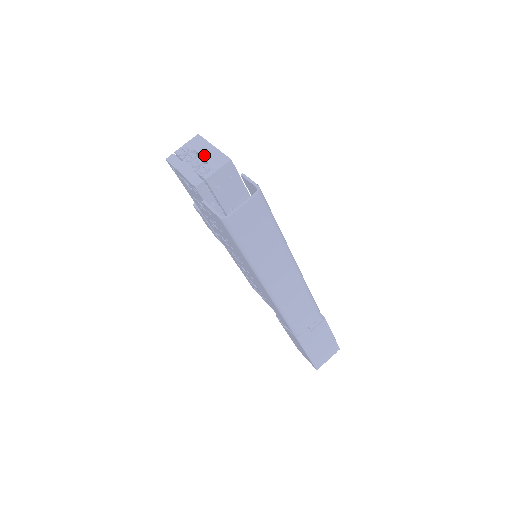
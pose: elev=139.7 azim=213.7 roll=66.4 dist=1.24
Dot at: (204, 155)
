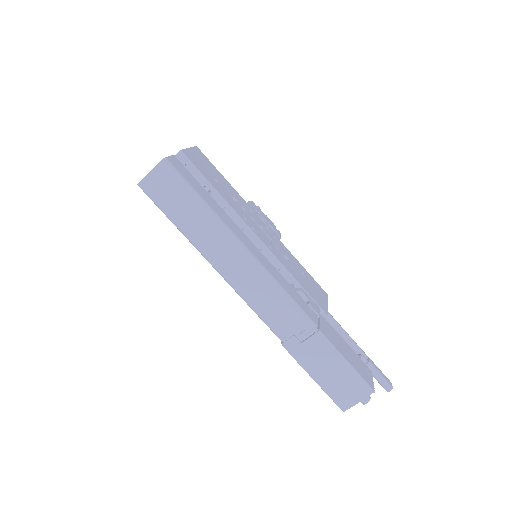
Dot at: occluded
